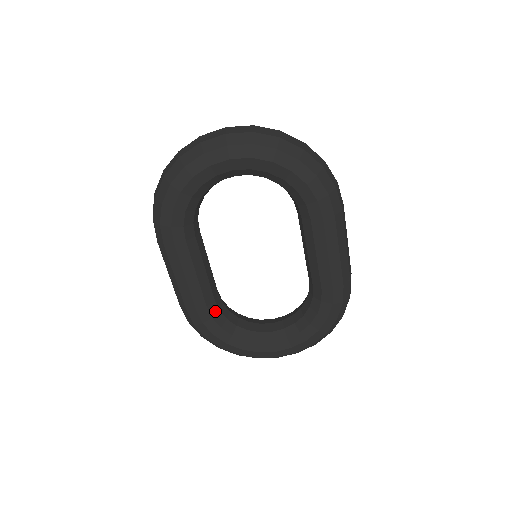
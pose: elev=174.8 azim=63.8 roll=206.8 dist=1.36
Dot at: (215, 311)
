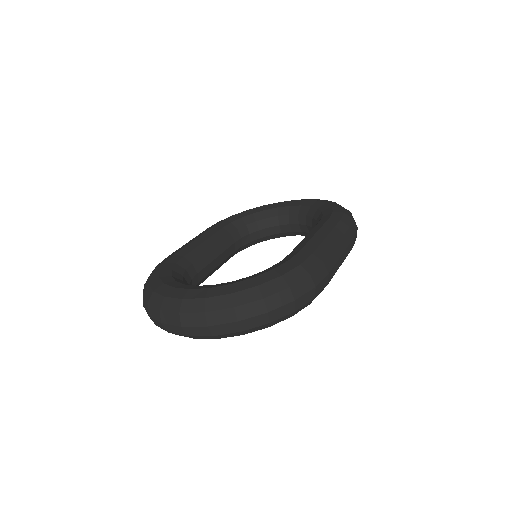
Dot at: (239, 250)
